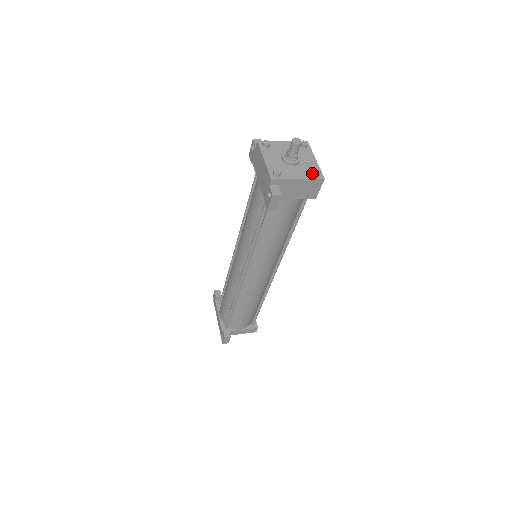
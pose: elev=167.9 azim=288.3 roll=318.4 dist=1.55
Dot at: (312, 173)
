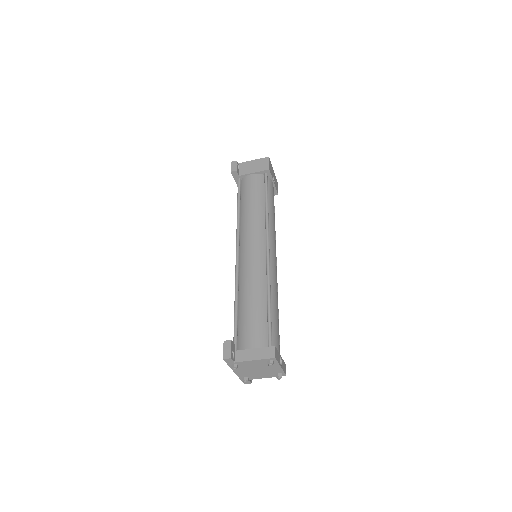
Dot at: occluded
